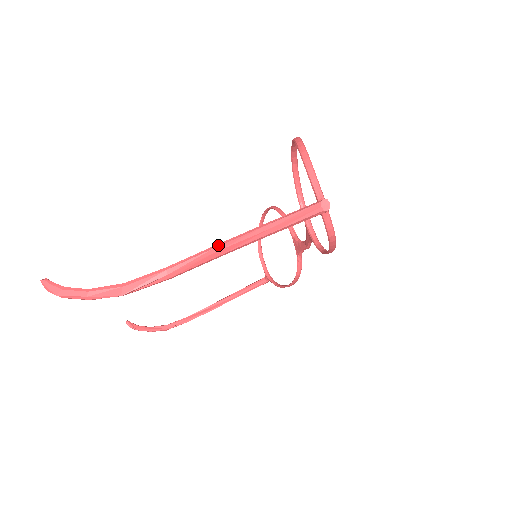
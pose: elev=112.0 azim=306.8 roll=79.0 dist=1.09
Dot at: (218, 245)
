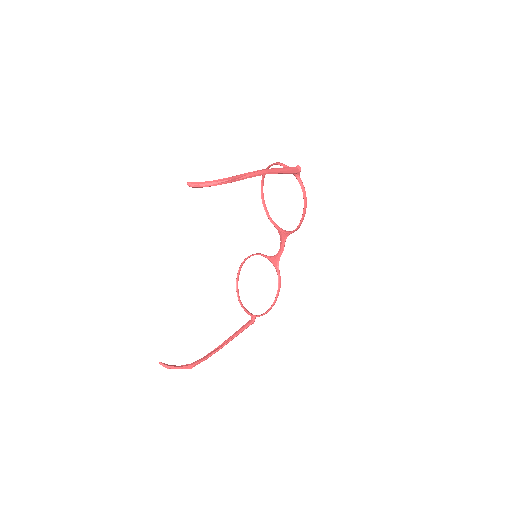
Dot at: (264, 169)
